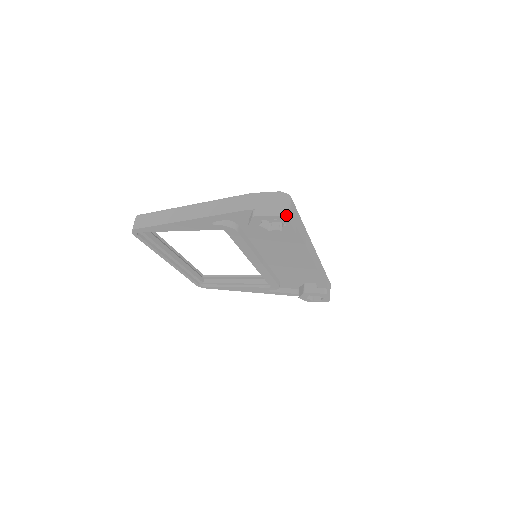
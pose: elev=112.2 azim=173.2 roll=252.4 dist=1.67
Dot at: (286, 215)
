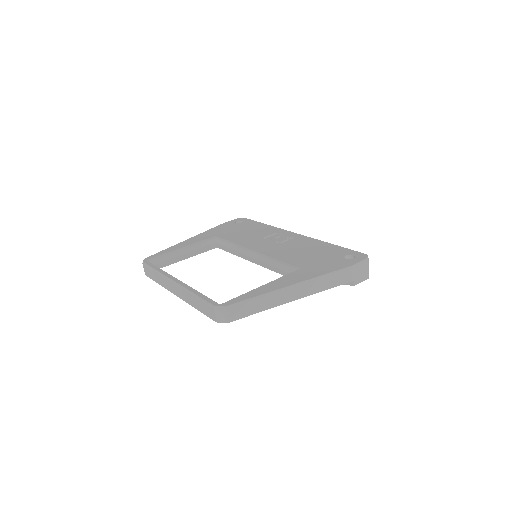
Dot at: occluded
